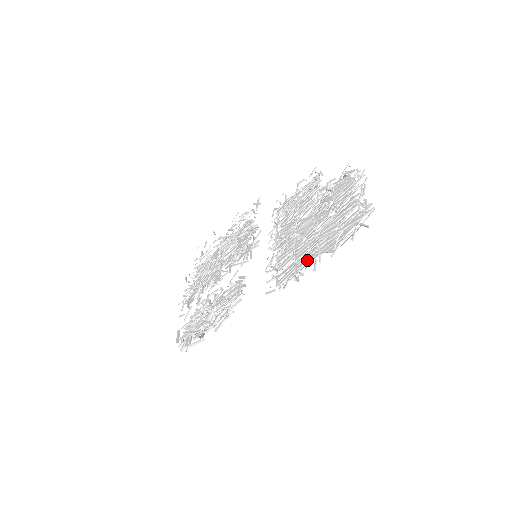
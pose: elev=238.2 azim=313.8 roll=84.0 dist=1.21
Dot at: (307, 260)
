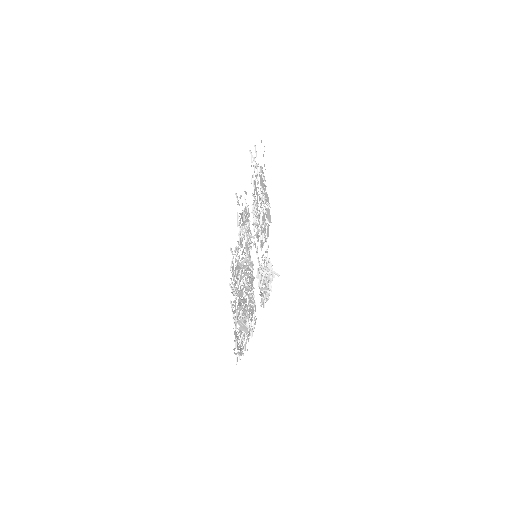
Dot at: occluded
